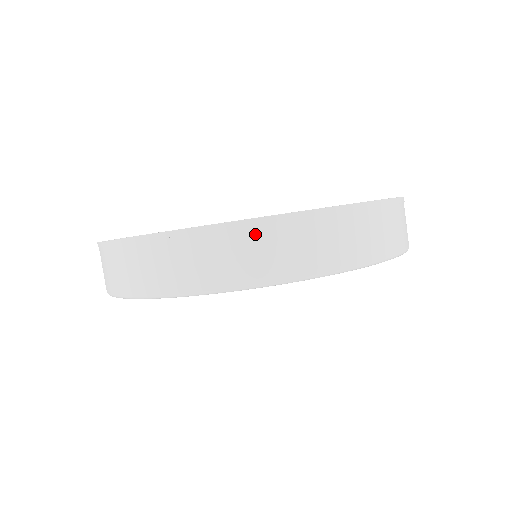
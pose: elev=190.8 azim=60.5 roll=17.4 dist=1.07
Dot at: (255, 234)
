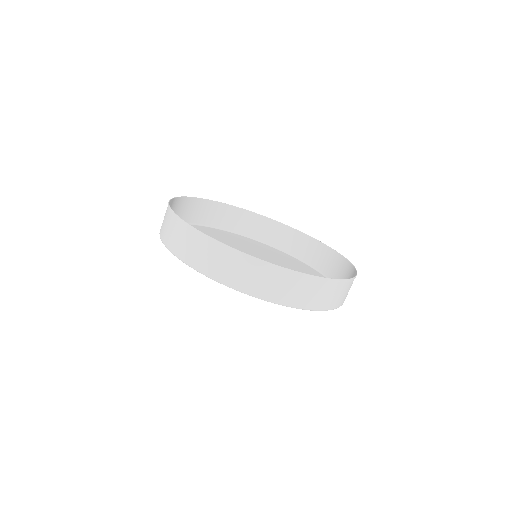
Dot at: (256, 267)
